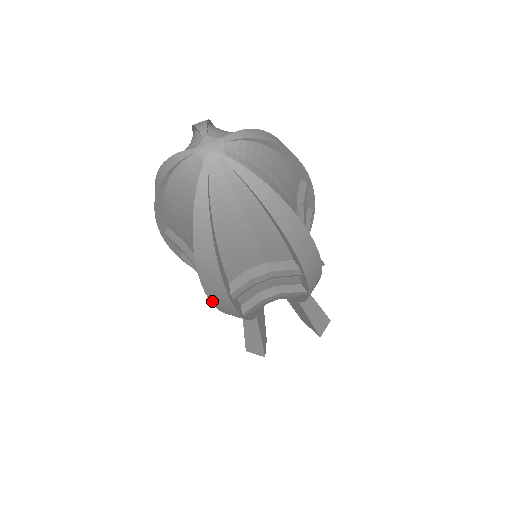
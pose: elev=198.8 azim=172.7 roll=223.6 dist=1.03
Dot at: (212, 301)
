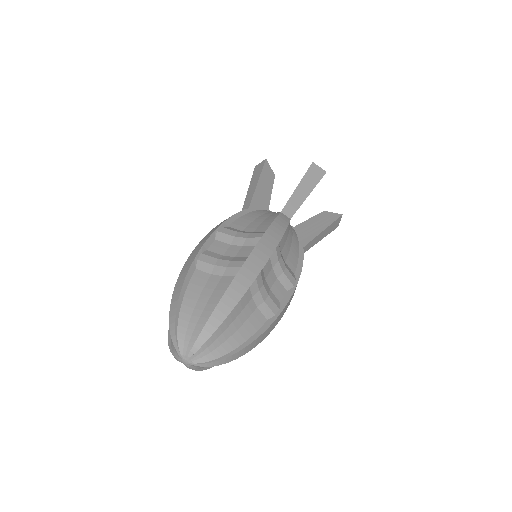
Dot at: occluded
